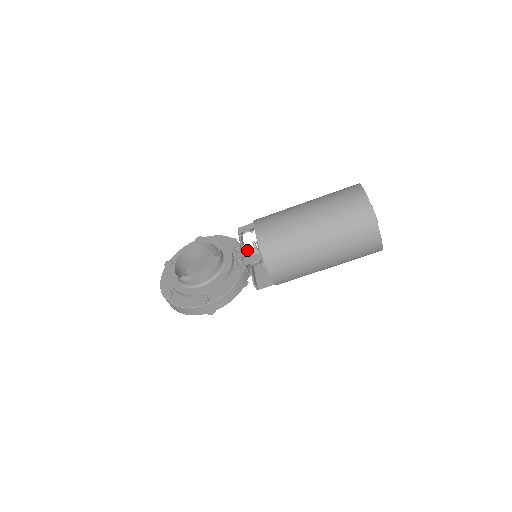
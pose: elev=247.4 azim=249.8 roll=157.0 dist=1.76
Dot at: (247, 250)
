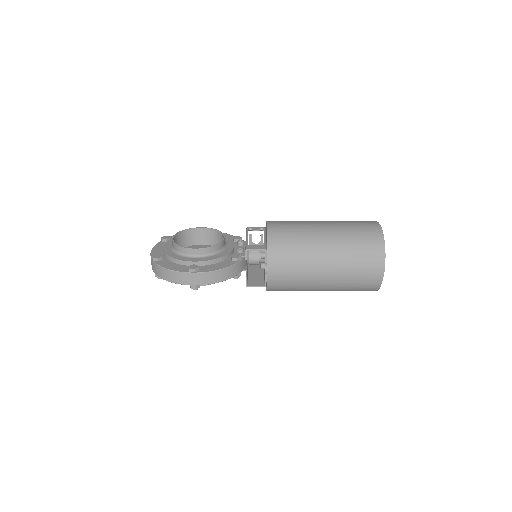
Dot at: occluded
